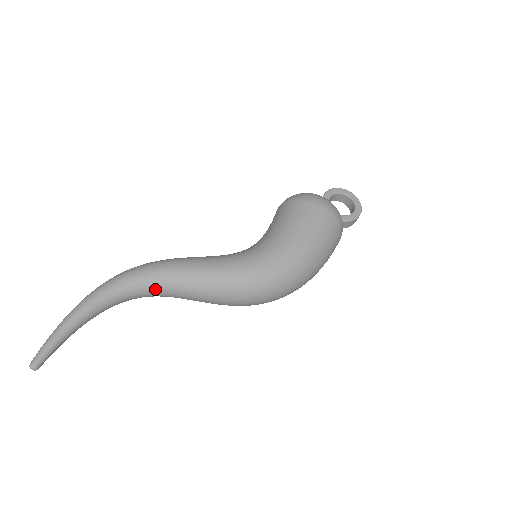
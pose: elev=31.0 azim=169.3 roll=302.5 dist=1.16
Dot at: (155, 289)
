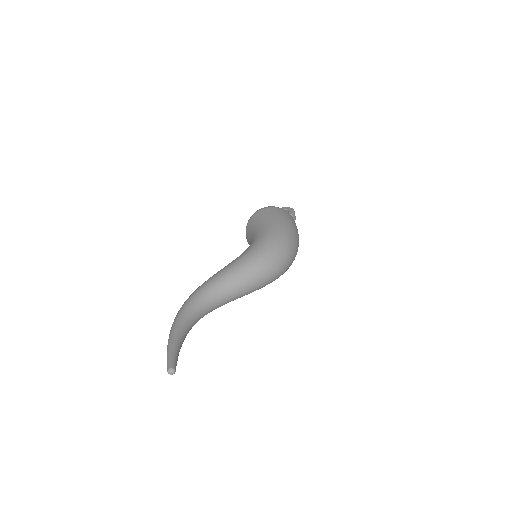
Dot at: (211, 296)
